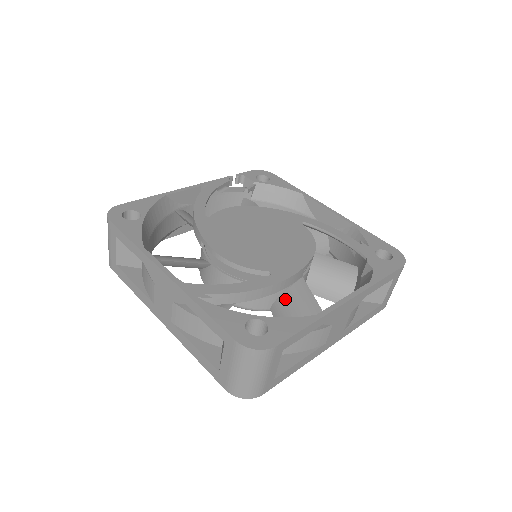
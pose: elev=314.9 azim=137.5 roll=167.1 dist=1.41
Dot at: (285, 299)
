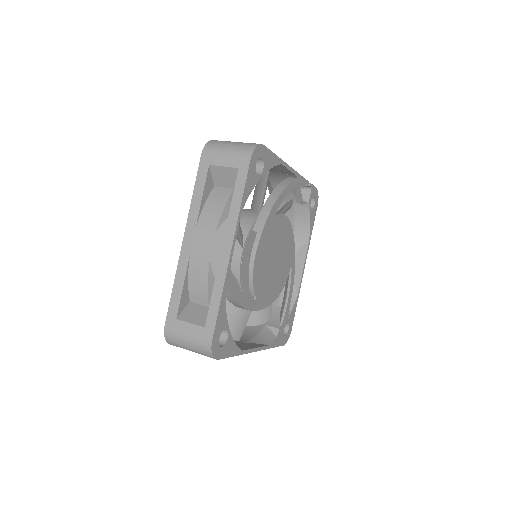
Dot at: occluded
